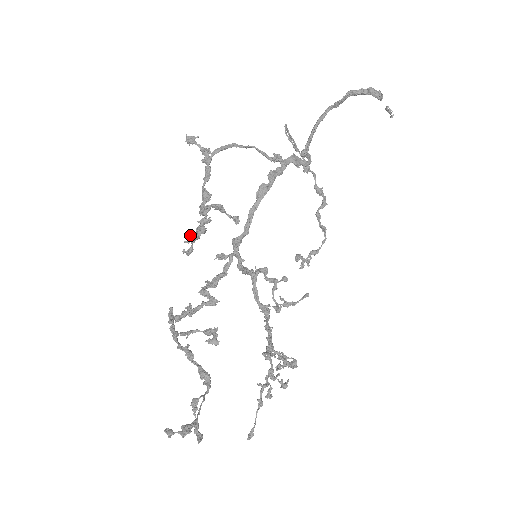
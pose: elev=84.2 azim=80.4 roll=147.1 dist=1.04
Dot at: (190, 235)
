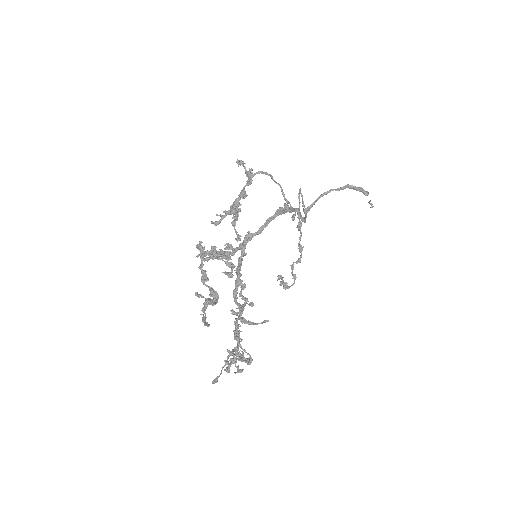
Dot at: (223, 211)
